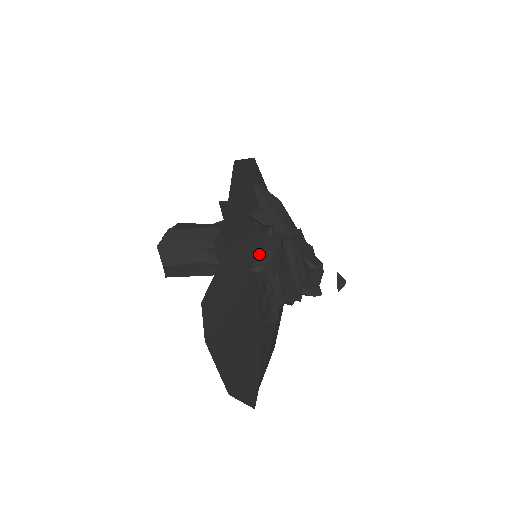
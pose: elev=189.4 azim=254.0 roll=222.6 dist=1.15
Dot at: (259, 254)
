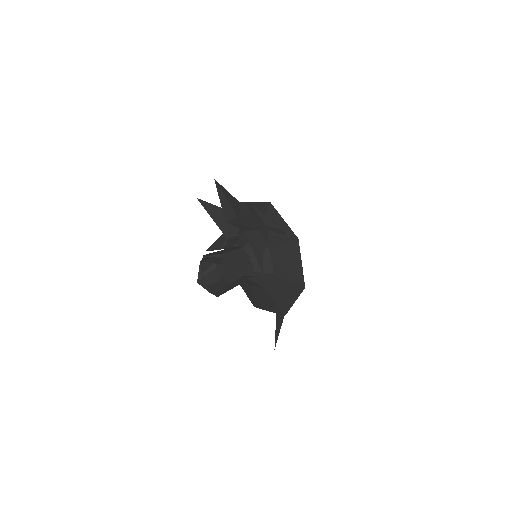
Dot at: occluded
